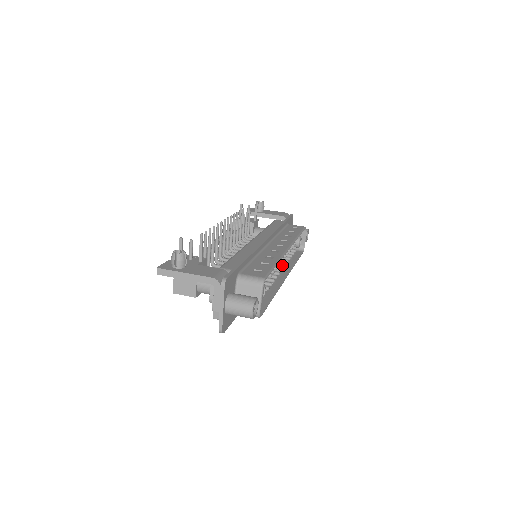
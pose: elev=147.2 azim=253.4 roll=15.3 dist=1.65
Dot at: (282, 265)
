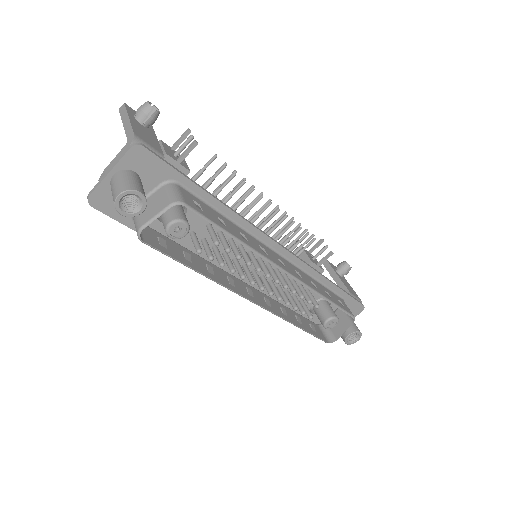
Dot at: occluded
